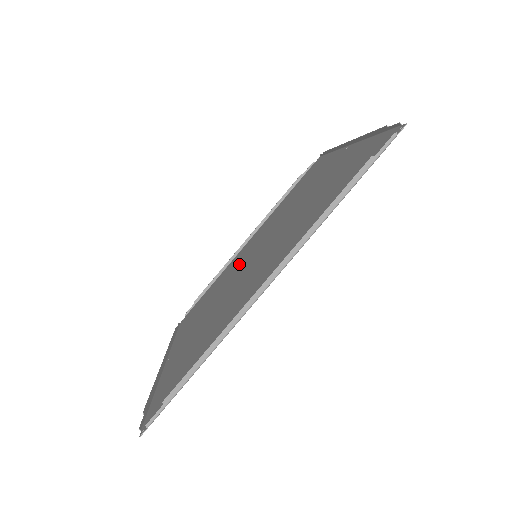
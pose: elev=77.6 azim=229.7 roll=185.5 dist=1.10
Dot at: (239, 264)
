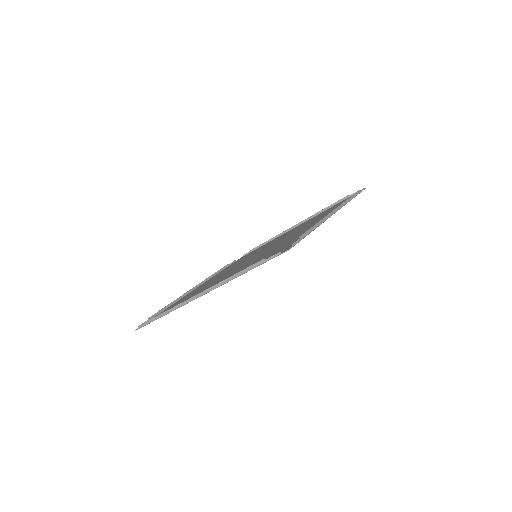
Dot at: occluded
